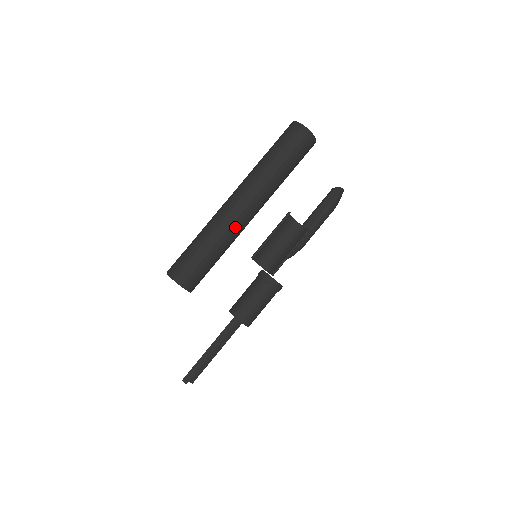
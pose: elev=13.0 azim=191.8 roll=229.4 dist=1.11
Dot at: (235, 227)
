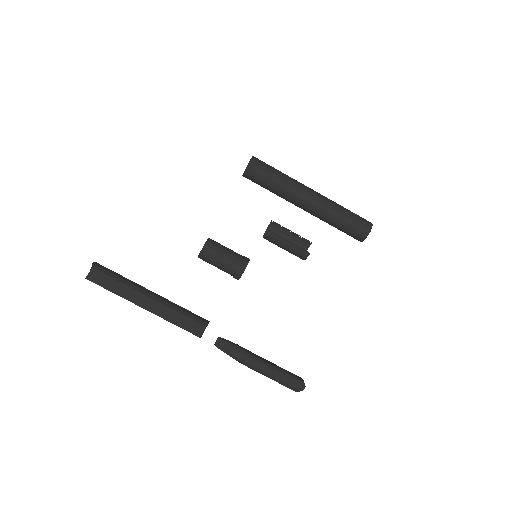
Dot at: (299, 188)
